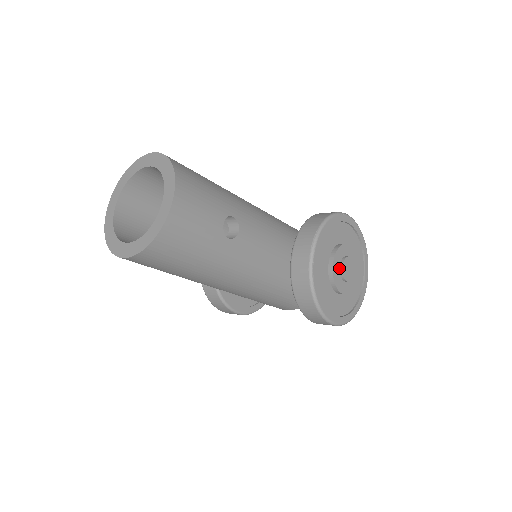
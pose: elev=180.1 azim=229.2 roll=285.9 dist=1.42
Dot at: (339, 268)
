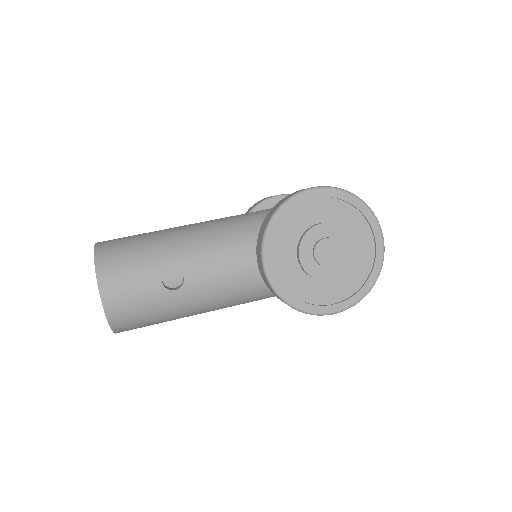
Dot at: (313, 258)
